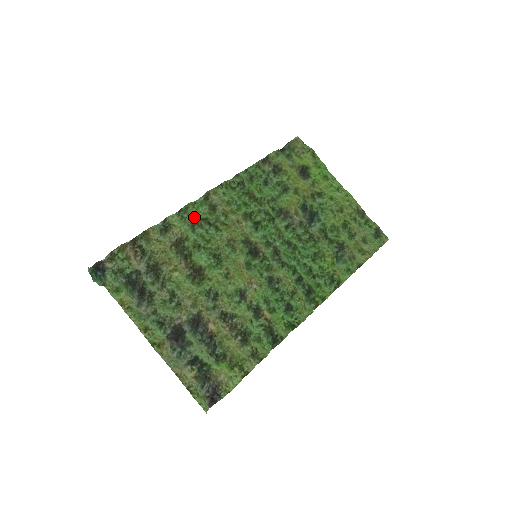
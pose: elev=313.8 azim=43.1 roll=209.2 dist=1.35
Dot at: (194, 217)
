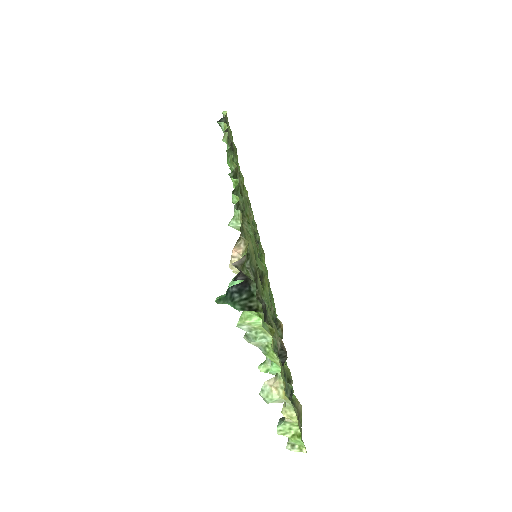
Dot at: occluded
